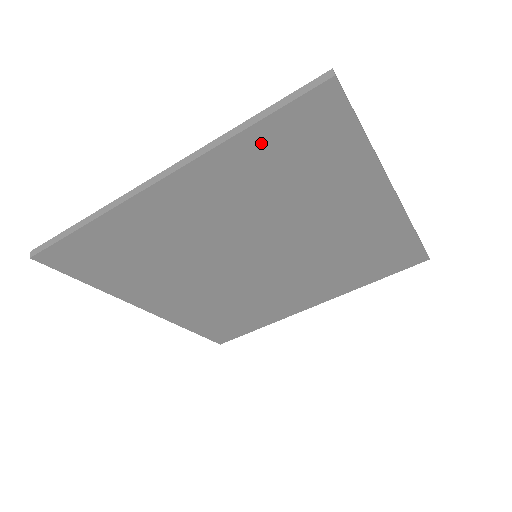
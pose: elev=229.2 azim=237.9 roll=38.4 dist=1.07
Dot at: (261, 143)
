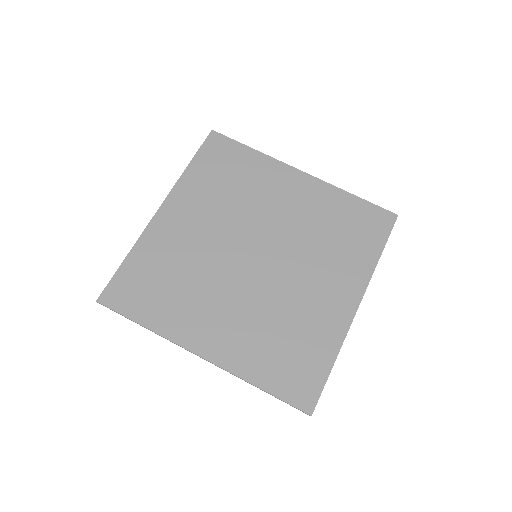
Dot at: (349, 205)
